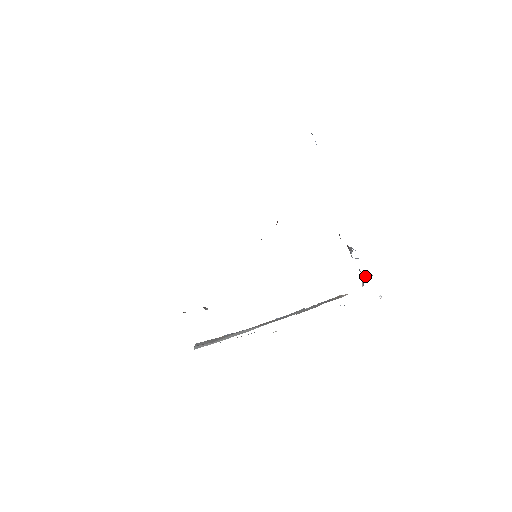
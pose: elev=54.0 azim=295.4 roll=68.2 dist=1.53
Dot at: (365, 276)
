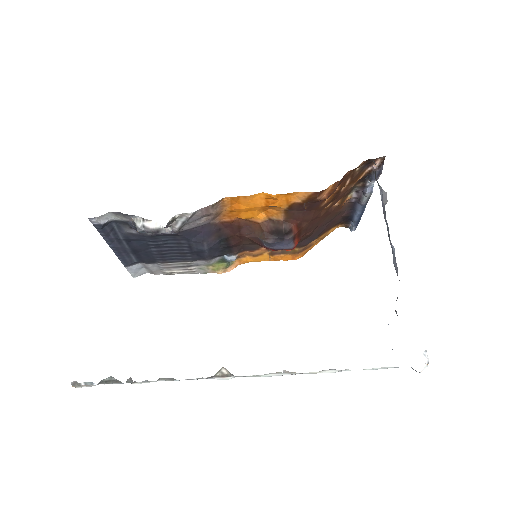
Dot at: occluded
